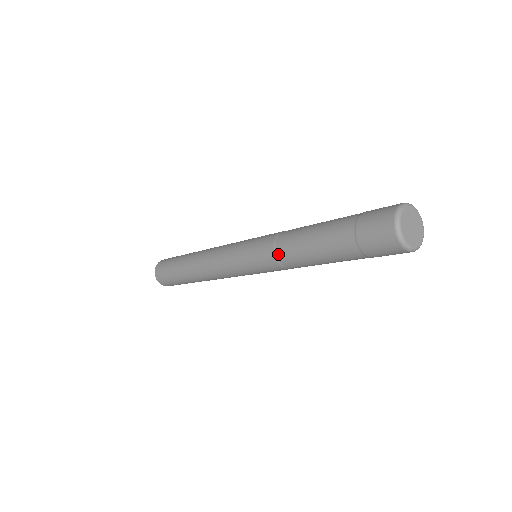
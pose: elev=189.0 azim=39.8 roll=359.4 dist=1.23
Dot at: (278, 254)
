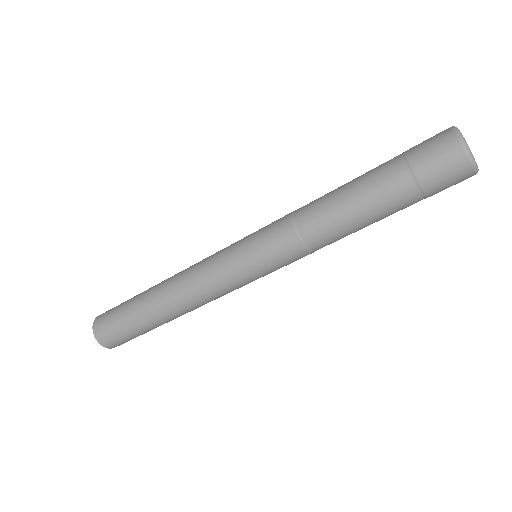
Dot at: (303, 234)
